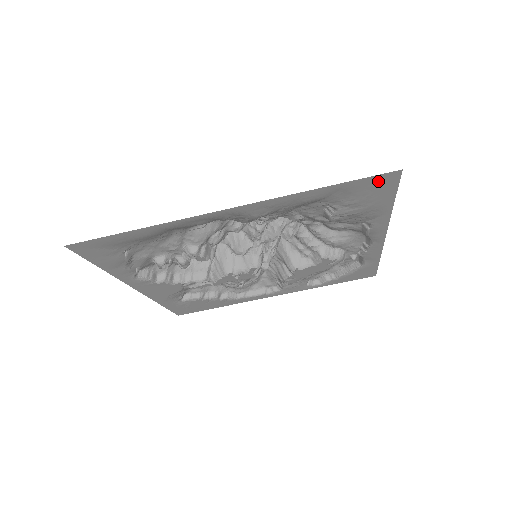
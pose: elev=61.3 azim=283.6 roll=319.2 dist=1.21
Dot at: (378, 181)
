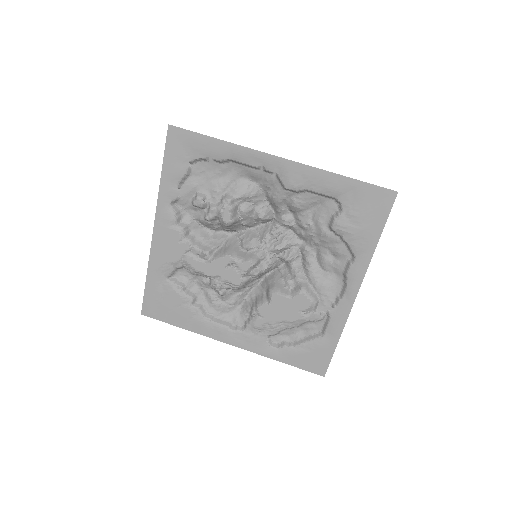
Dot at: (380, 196)
